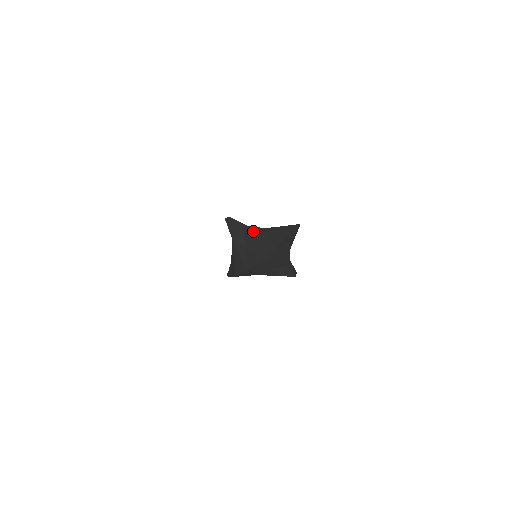
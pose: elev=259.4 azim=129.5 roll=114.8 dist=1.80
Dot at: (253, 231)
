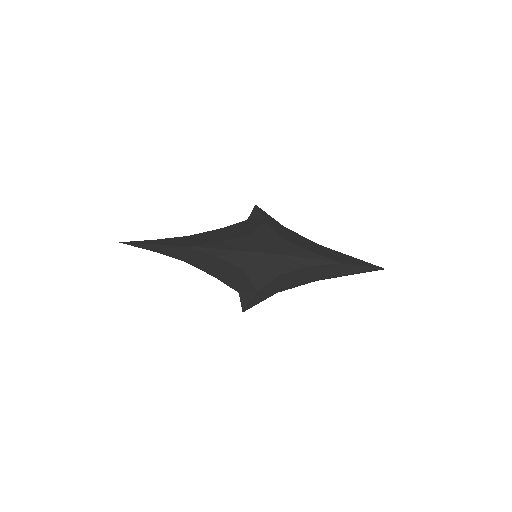
Dot at: (304, 237)
